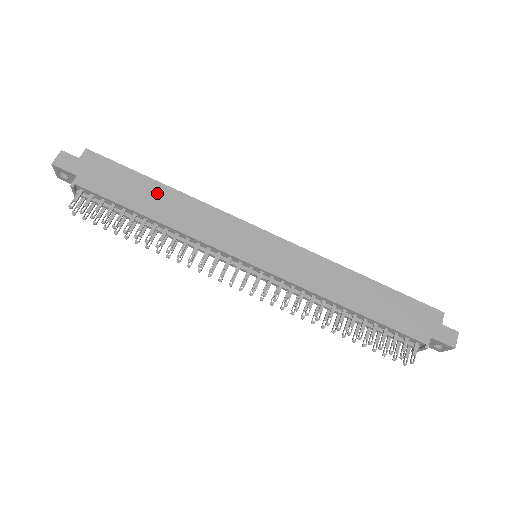
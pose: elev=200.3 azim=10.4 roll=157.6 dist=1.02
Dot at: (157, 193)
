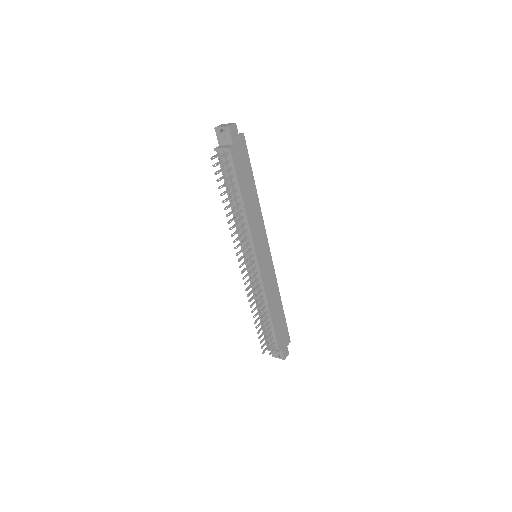
Dot at: (252, 189)
